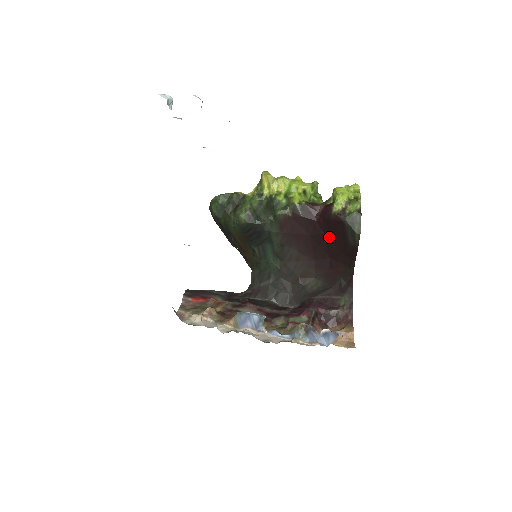
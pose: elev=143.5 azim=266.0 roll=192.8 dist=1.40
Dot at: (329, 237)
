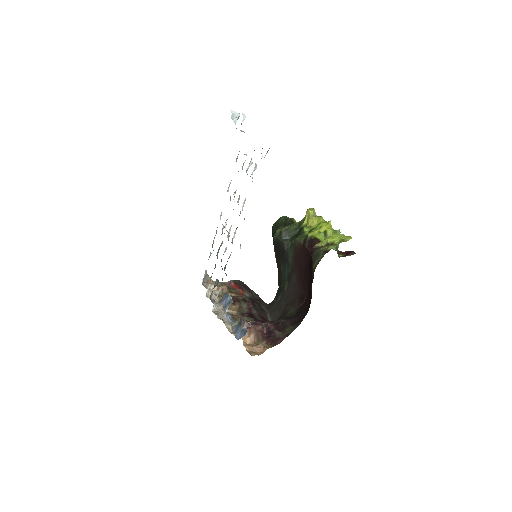
Dot at: occluded
